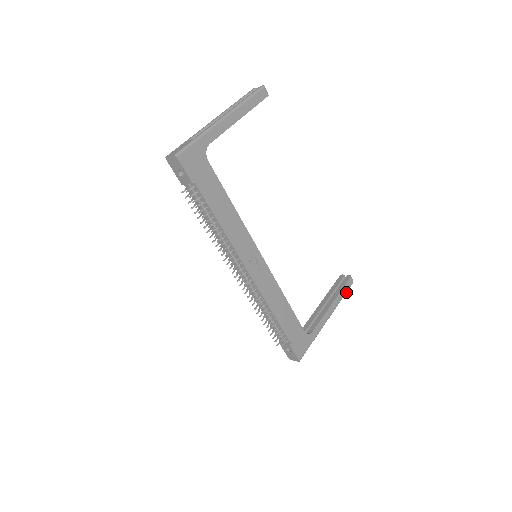
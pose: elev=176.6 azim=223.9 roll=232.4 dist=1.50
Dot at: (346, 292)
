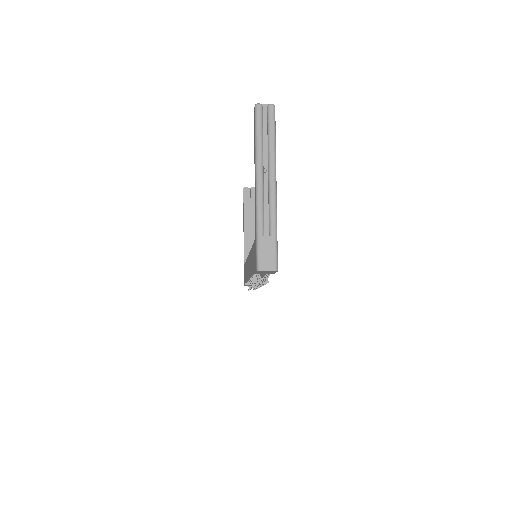
Dot at: occluded
